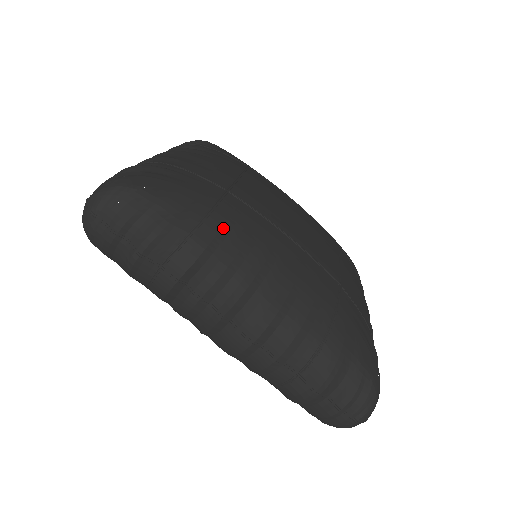
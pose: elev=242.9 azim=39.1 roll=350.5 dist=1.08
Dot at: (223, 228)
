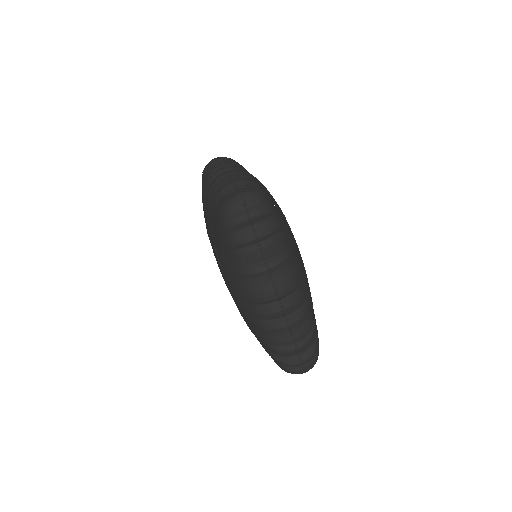
Dot at: occluded
